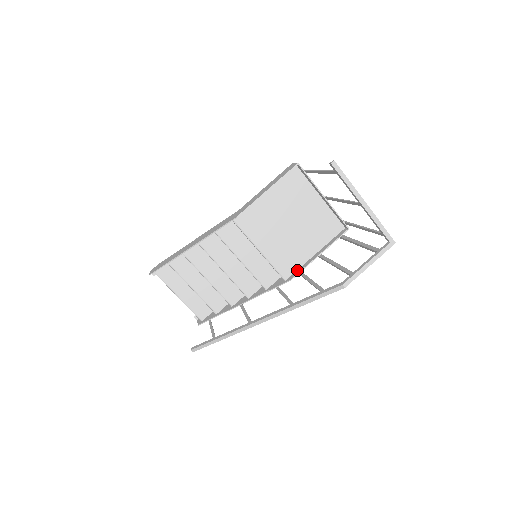
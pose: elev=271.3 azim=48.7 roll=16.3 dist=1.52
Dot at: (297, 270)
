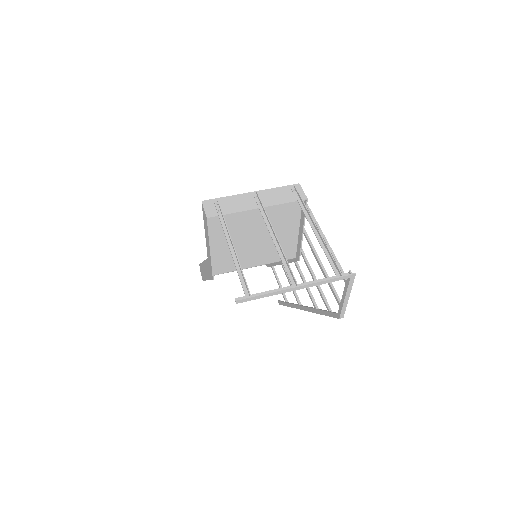
Dot at: (297, 248)
